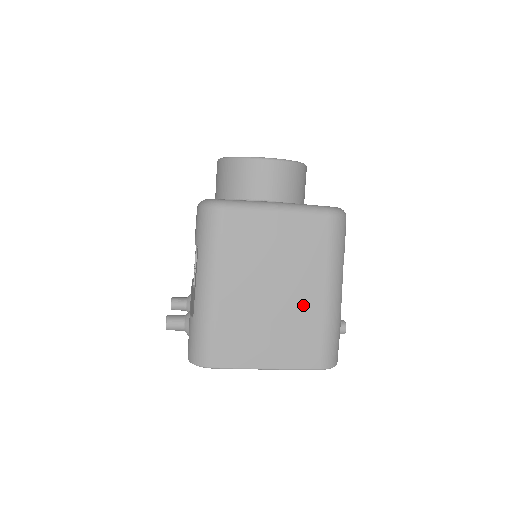
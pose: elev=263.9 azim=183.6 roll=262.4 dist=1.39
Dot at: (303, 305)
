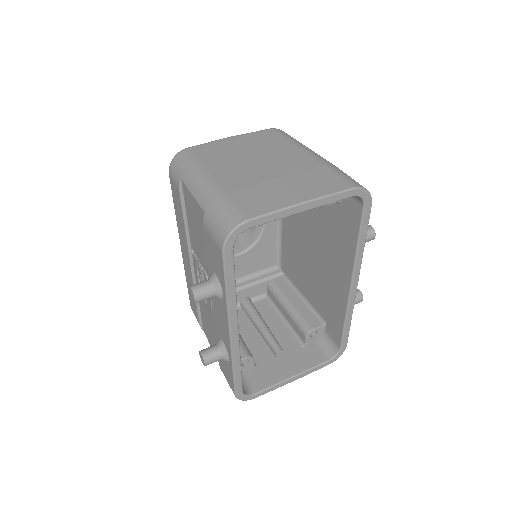
Dot at: (296, 163)
